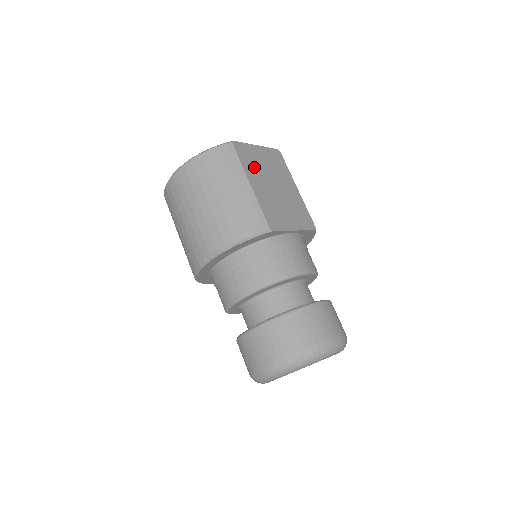
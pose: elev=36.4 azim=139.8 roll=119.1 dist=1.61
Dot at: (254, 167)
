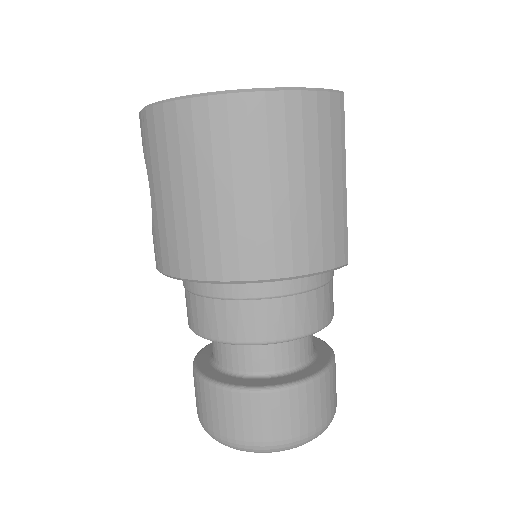
Dot at: occluded
